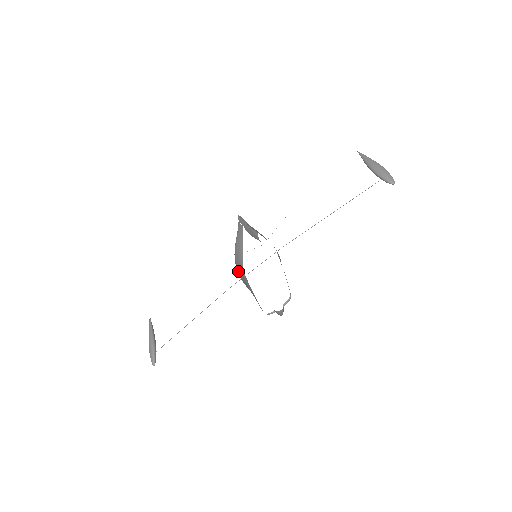
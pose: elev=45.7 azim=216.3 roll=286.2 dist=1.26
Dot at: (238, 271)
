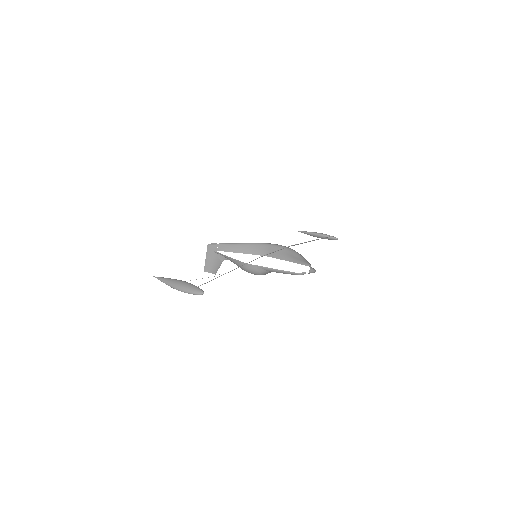
Dot at: occluded
